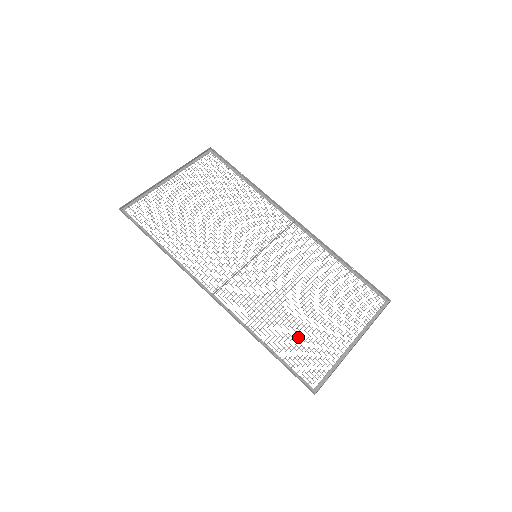
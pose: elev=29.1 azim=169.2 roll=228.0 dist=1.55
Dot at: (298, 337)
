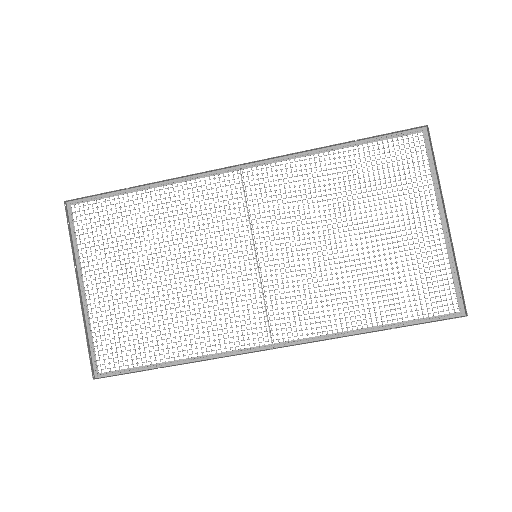
Dot at: occluded
